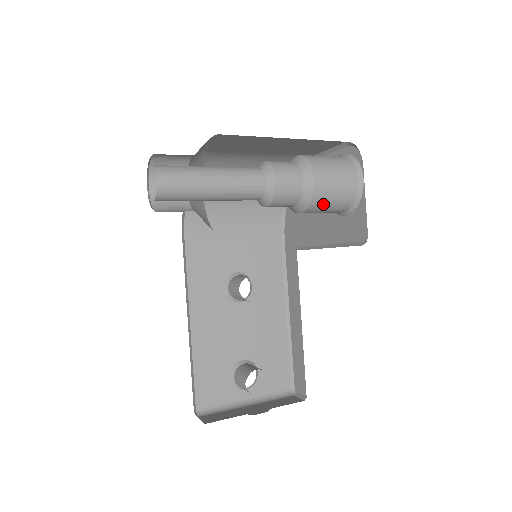
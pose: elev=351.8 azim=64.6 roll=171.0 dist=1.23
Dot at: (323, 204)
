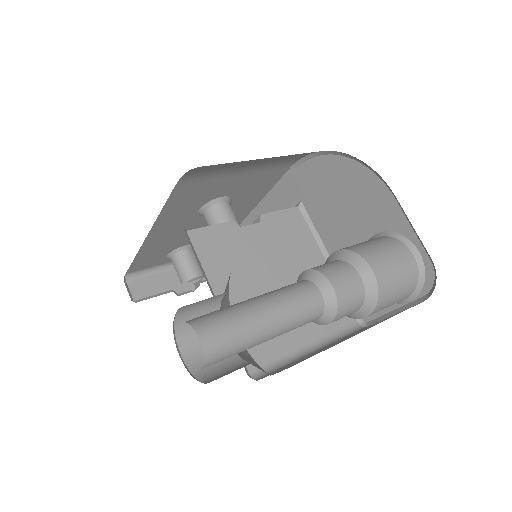
Dot at: occluded
